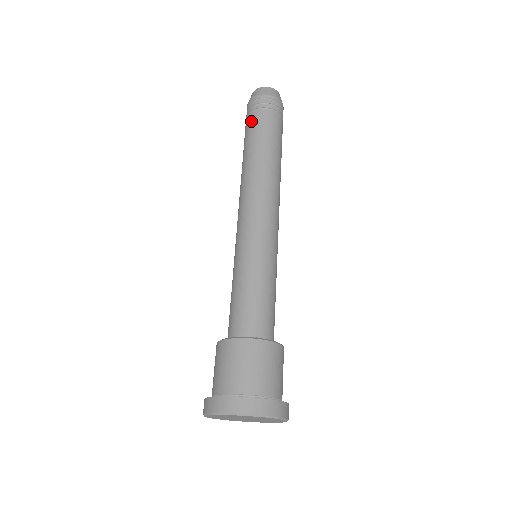
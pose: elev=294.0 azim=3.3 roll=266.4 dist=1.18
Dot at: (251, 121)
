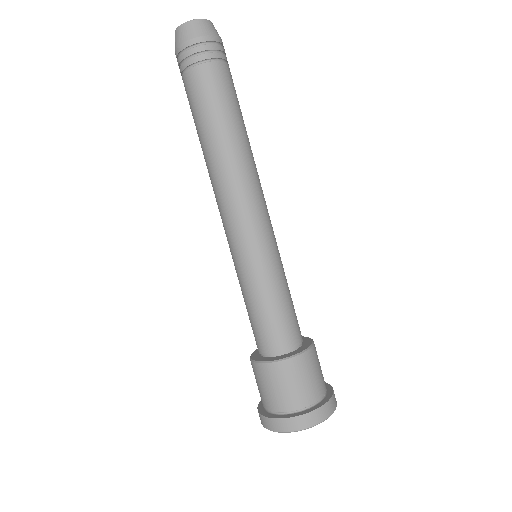
Dot at: (206, 79)
